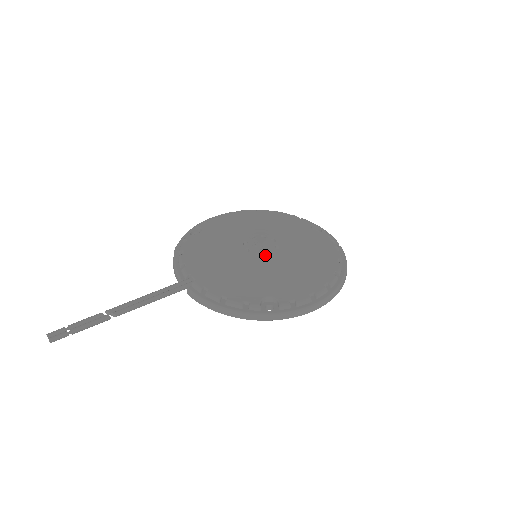
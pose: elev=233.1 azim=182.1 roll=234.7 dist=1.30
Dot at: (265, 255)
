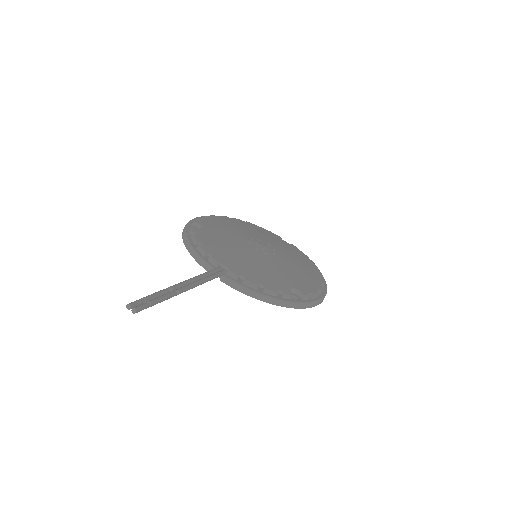
Dot at: (271, 255)
